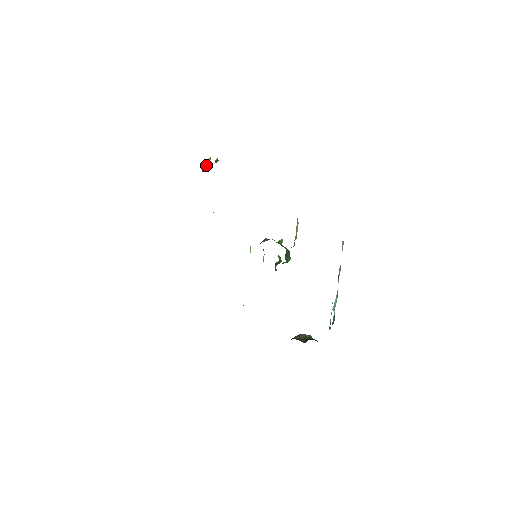
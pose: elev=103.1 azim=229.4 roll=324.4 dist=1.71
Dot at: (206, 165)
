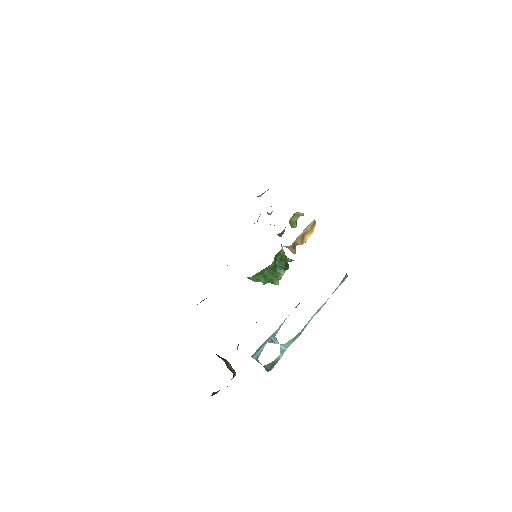
Dot at: (294, 215)
